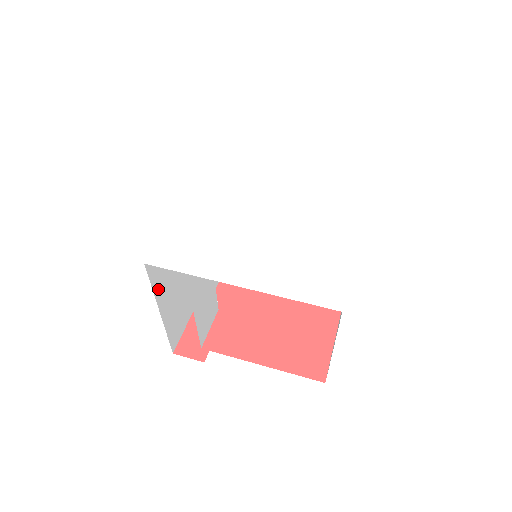
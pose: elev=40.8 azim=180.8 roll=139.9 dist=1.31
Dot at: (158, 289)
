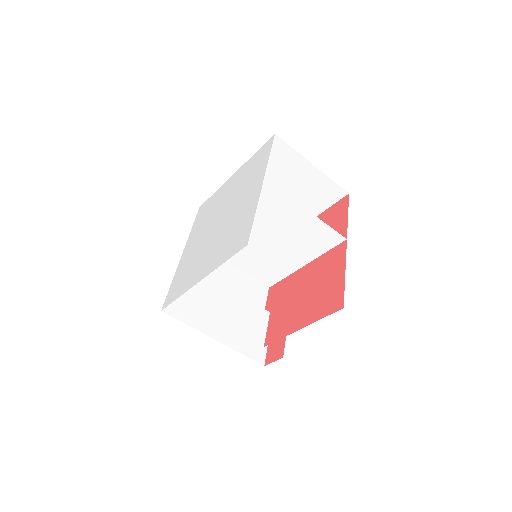
Dot at: (196, 323)
